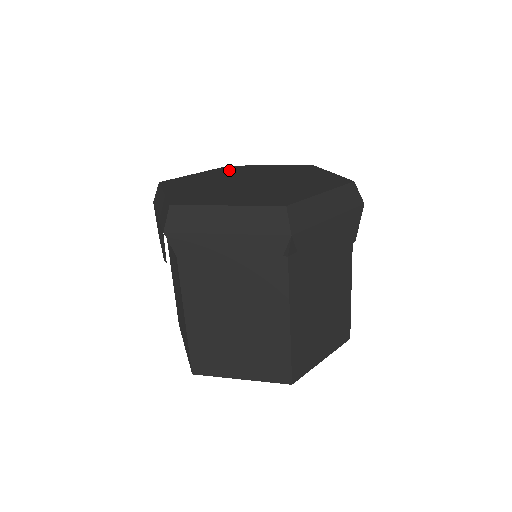
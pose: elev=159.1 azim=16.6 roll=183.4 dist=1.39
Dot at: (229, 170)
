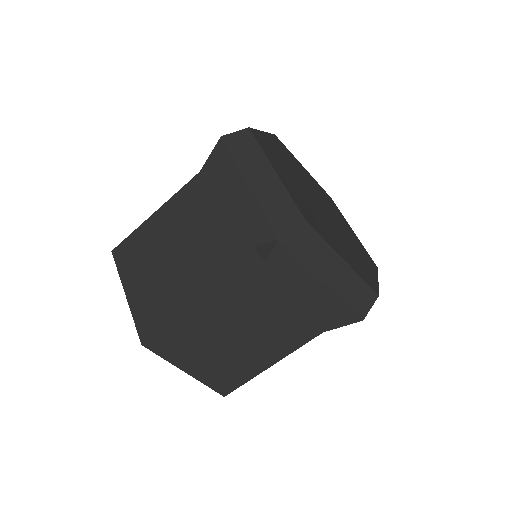
Dot at: (325, 195)
